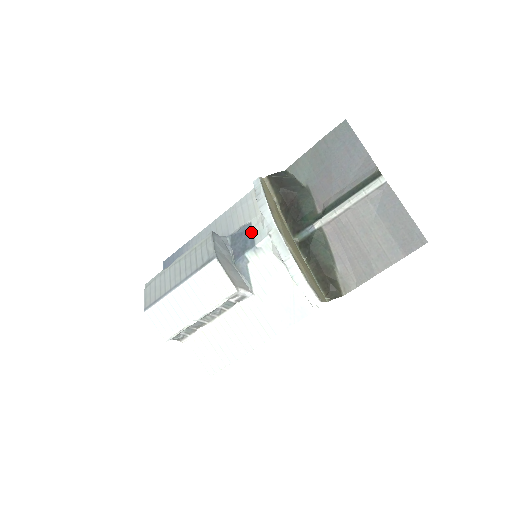
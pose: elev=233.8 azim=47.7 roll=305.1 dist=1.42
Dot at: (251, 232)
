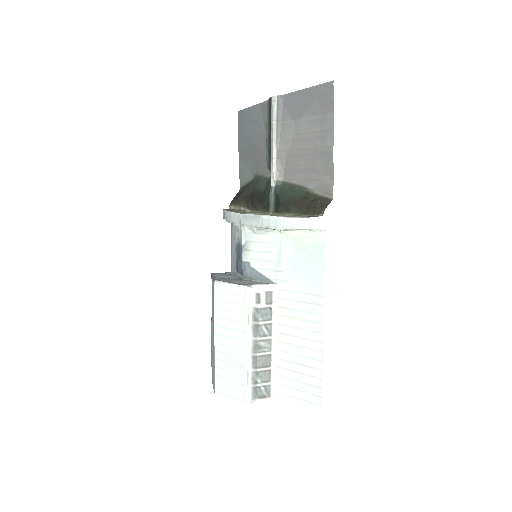
Dot at: (239, 244)
